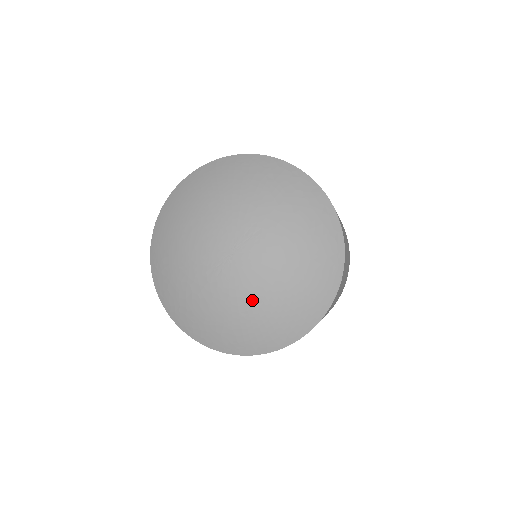
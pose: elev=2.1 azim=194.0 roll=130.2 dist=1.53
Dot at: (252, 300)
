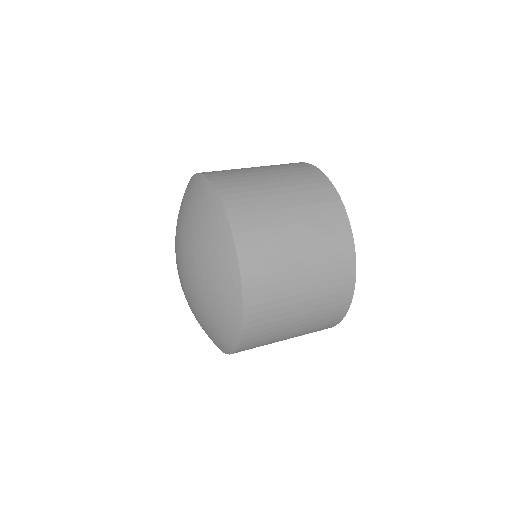
Dot at: (192, 310)
